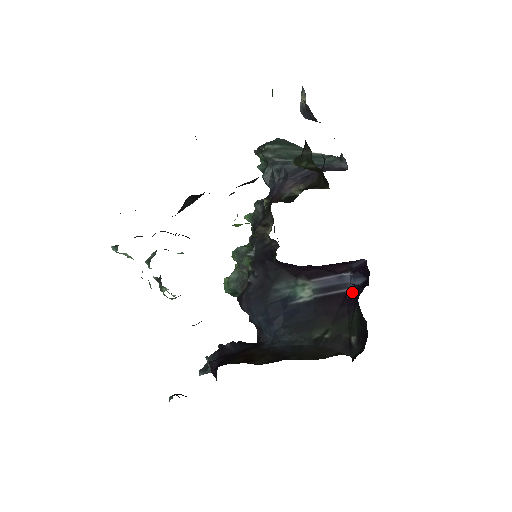
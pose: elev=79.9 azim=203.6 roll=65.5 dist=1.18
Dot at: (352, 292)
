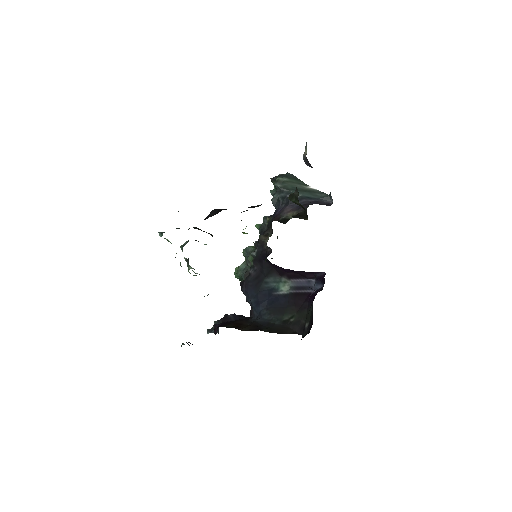
Dot at: occluded
